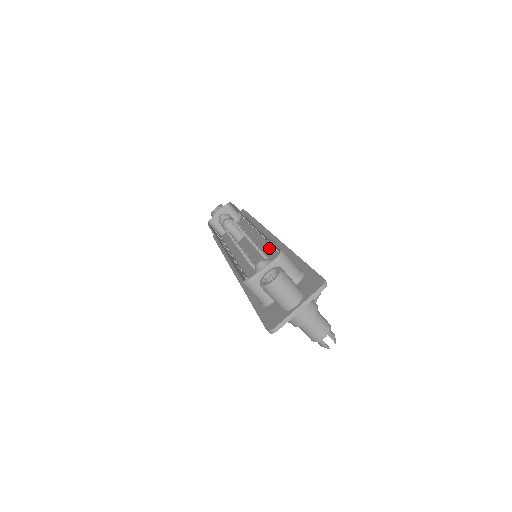
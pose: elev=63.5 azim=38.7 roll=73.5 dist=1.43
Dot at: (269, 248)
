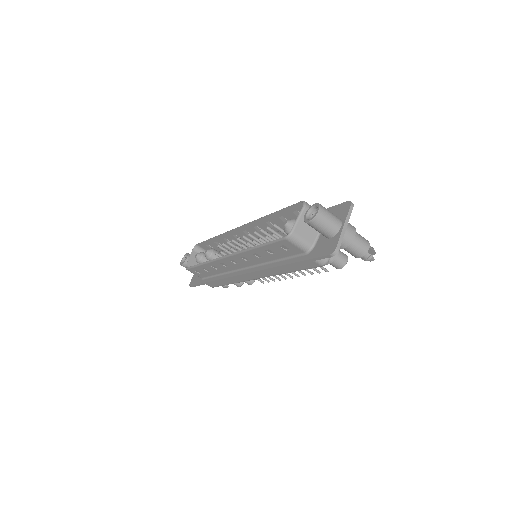
Dot at: occluded
